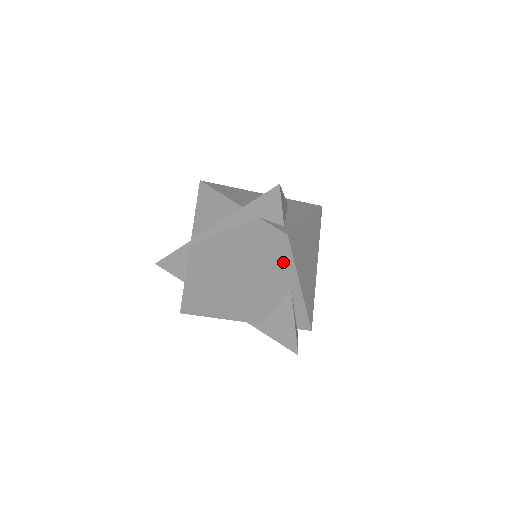
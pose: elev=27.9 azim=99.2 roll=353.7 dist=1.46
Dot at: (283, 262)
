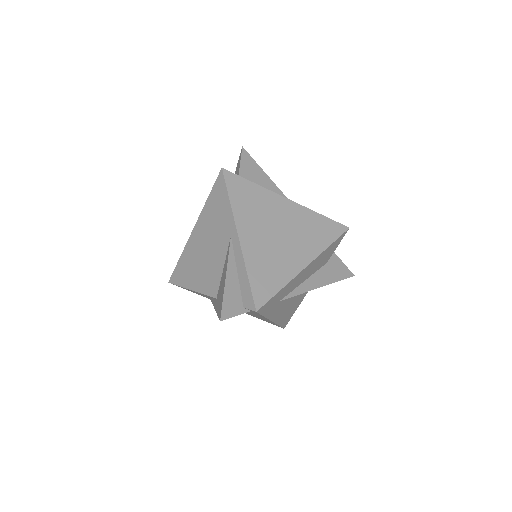
Dot at: (223, 201)
